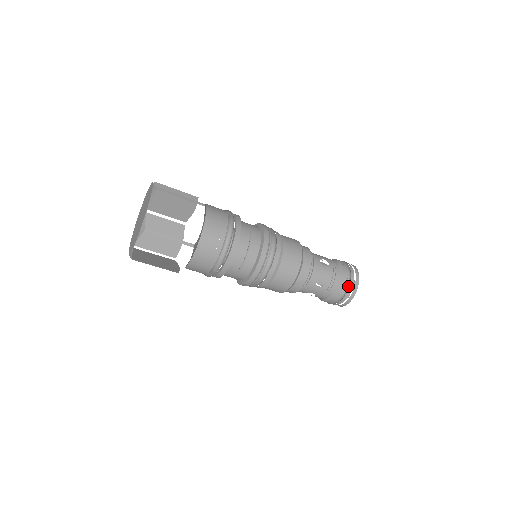
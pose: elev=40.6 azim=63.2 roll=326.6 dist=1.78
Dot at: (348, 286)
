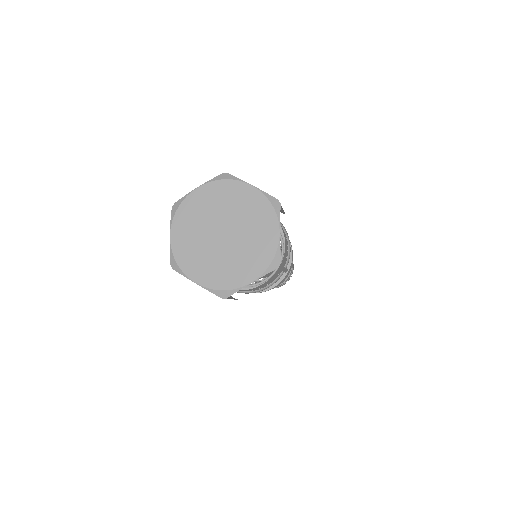
Dot at: occluded
